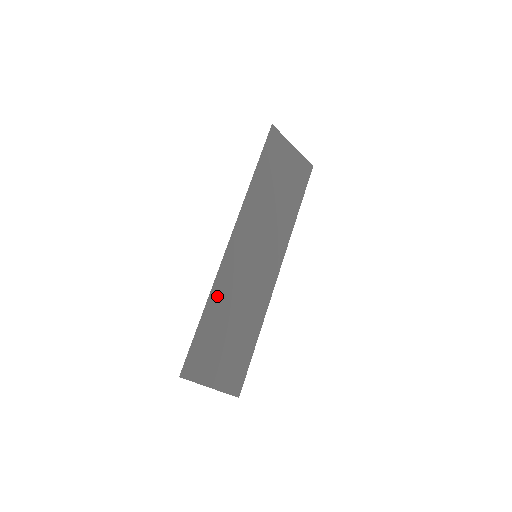
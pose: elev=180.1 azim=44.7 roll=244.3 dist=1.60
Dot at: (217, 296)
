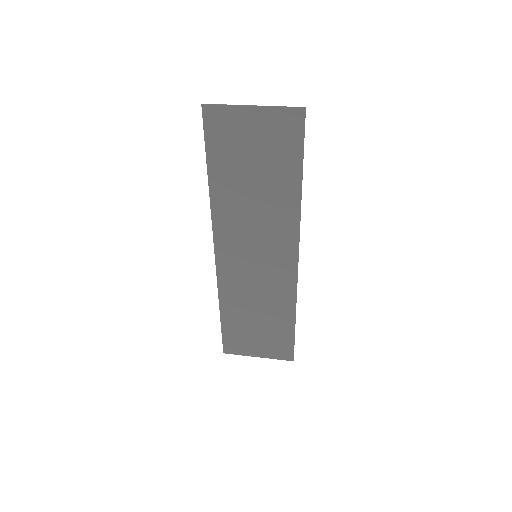
Dot at: (227, 299)
